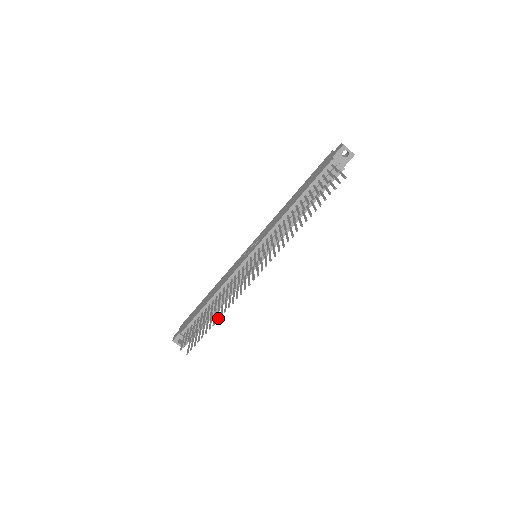
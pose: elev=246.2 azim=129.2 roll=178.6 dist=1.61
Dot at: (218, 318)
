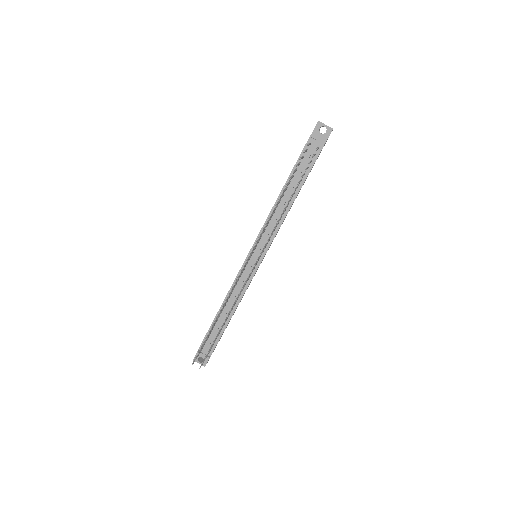
Dot at: occluded
